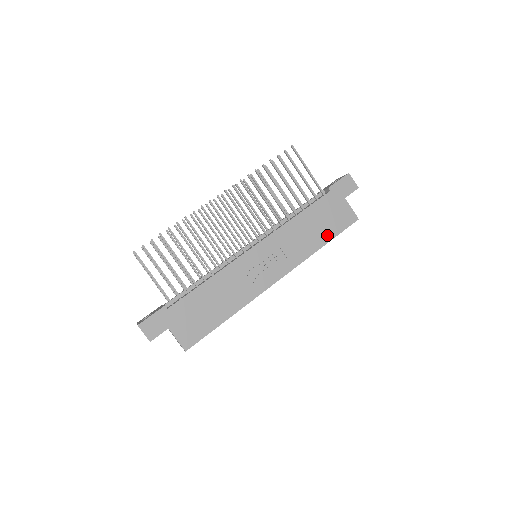
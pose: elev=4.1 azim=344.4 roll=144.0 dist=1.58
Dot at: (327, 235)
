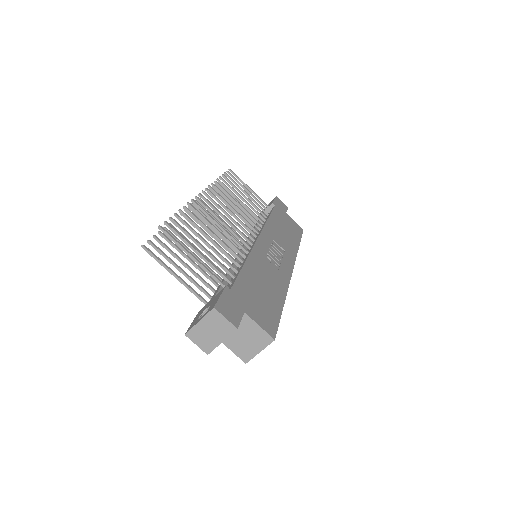
Dot at: (295, 237)
